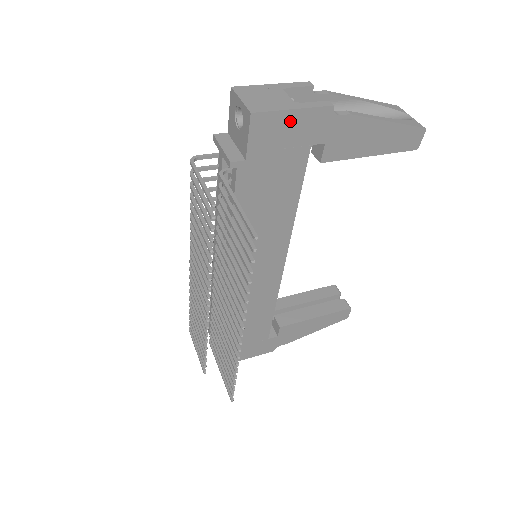
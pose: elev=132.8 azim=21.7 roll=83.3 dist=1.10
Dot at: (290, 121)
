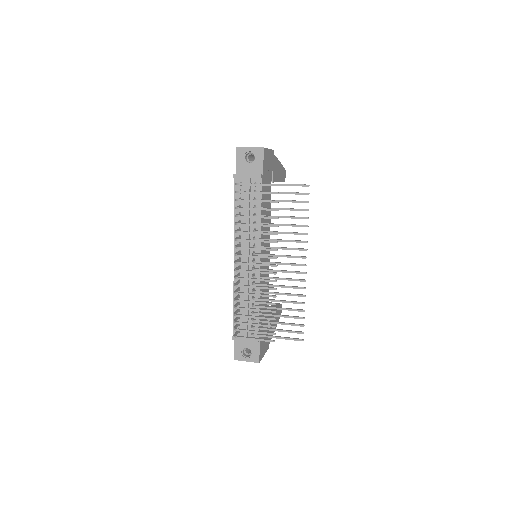
Dot at: (269, 155)
